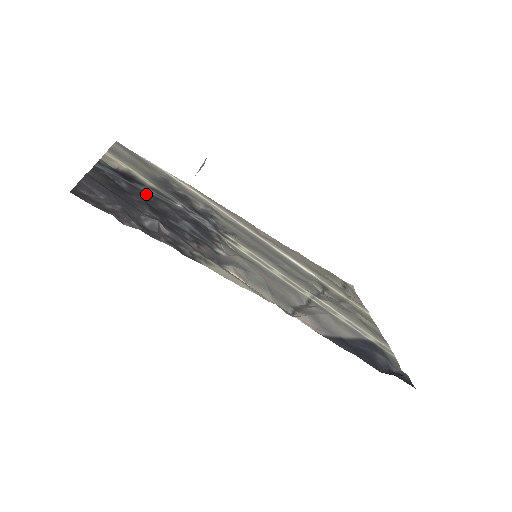
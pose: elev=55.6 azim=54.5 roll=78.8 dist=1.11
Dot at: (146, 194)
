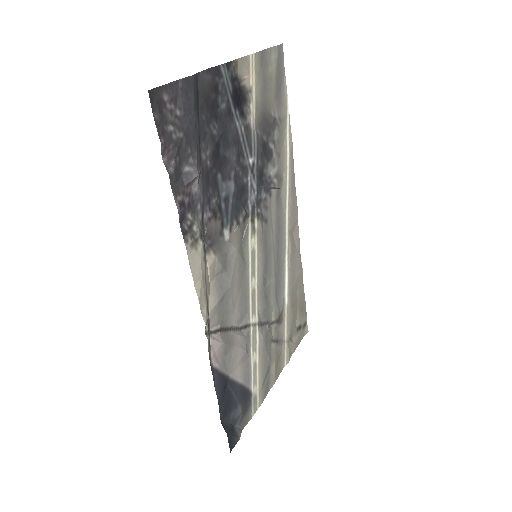
Dot at: (232, 130)
